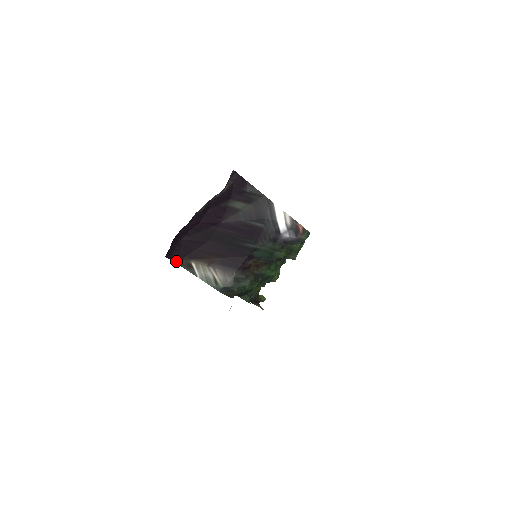
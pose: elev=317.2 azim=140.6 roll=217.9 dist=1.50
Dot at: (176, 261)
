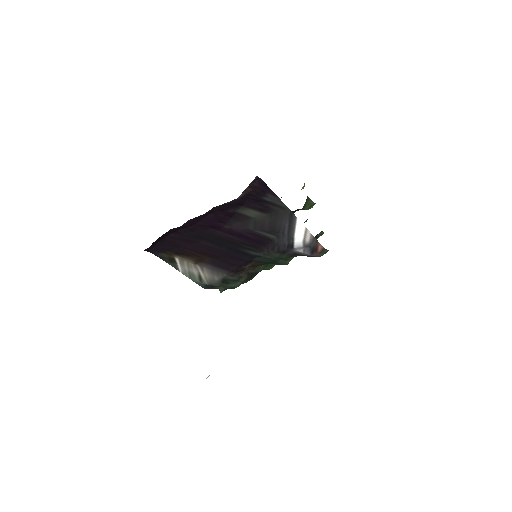
Dot at: (156, 253)
